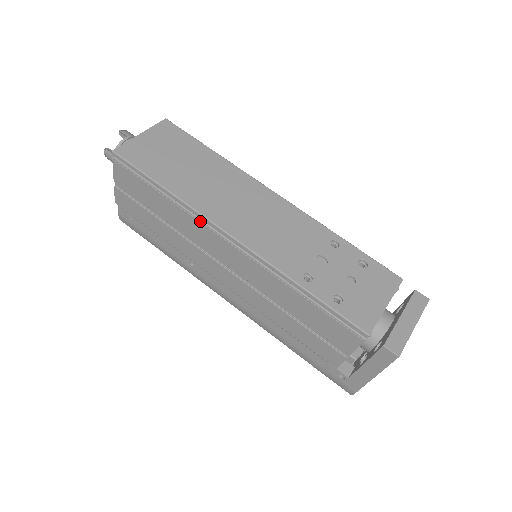
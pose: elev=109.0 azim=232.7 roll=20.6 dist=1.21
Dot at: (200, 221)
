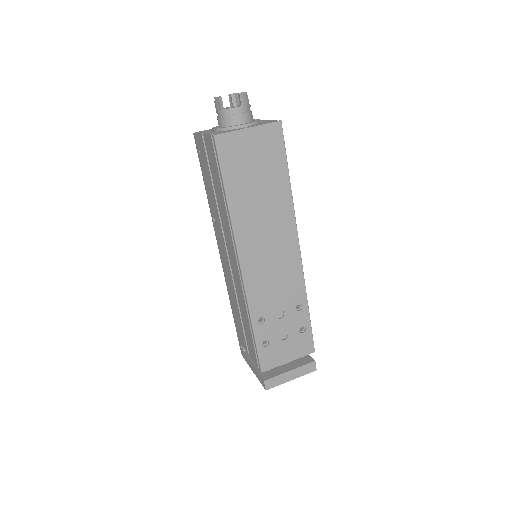
Dot at: (232, 235)
